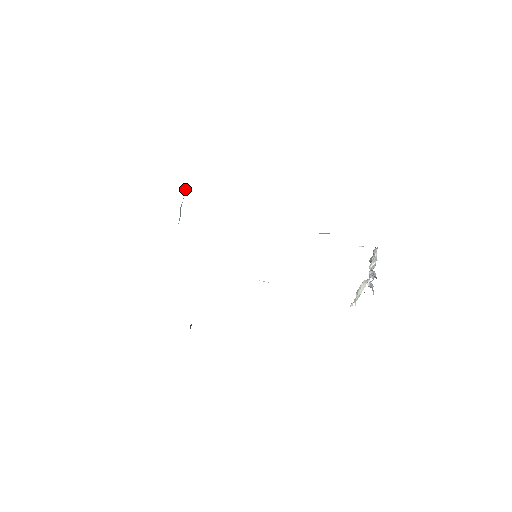
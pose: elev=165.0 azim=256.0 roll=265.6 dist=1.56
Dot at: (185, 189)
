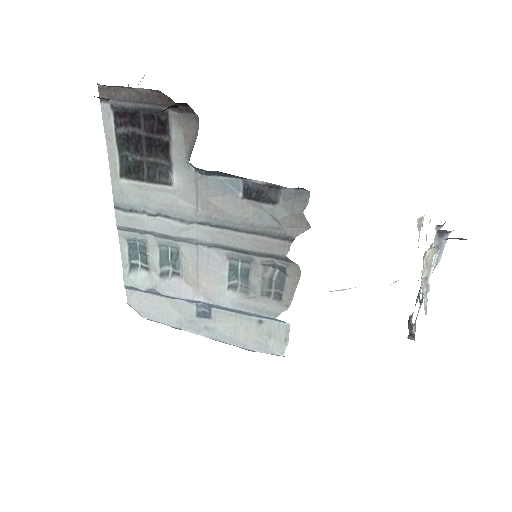
Dot at: occluded
